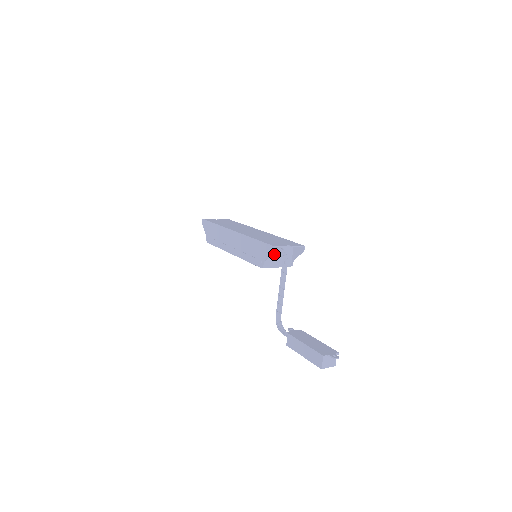
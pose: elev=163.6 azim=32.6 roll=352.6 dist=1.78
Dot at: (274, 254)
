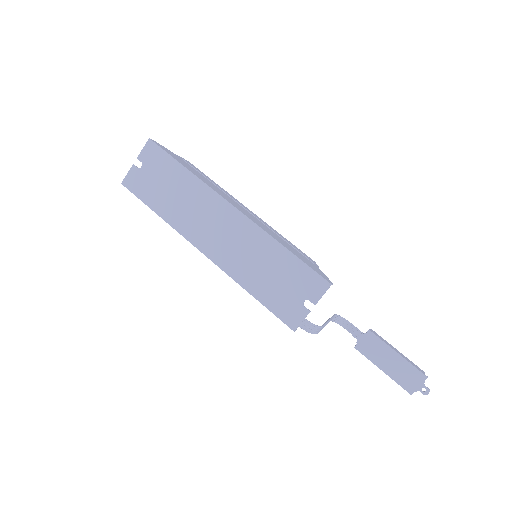
Dot at: occluded
